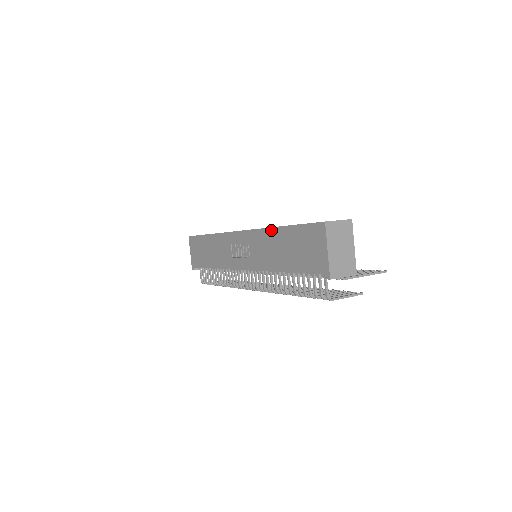
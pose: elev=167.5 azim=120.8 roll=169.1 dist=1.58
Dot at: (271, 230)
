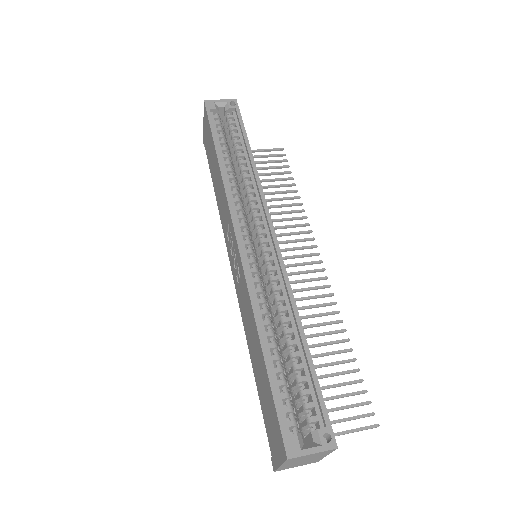
Dot at: (254, 323)
